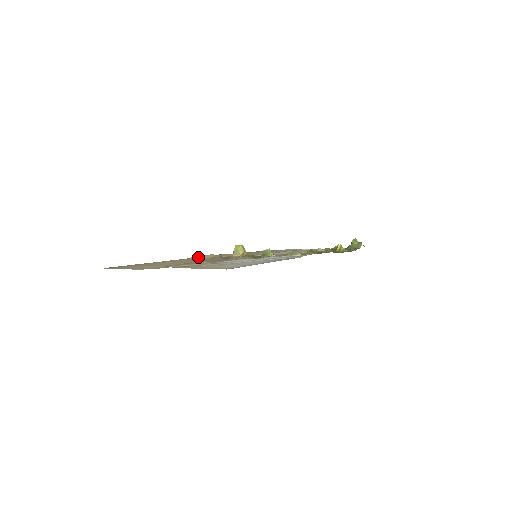
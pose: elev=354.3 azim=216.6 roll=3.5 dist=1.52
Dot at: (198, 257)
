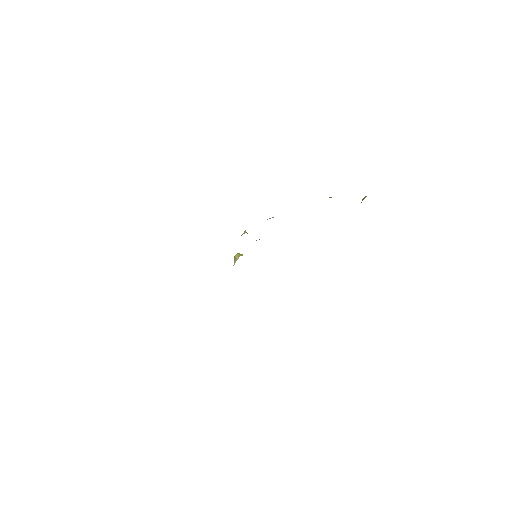
Dot at: occluded
